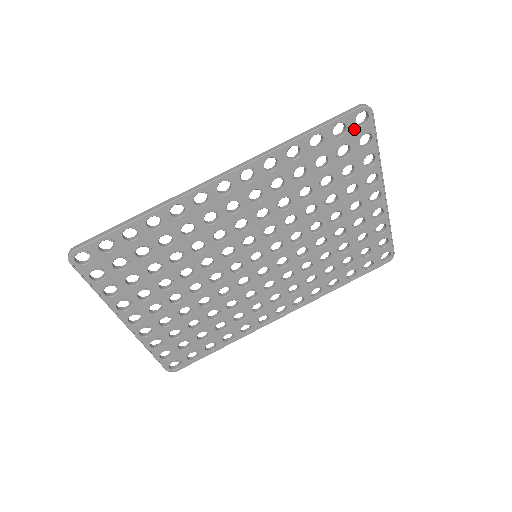
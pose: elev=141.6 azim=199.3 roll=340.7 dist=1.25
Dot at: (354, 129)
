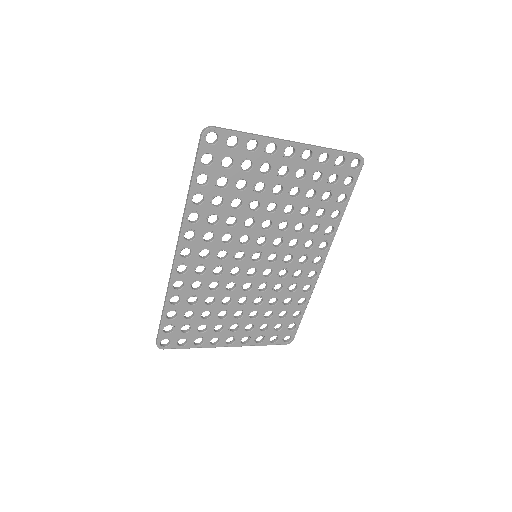
Dot at: (216, 148)
